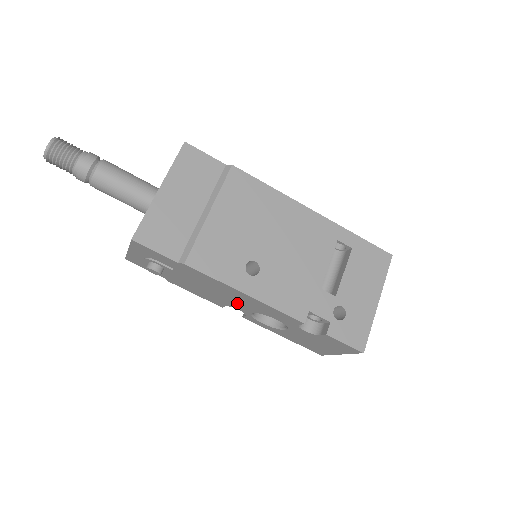
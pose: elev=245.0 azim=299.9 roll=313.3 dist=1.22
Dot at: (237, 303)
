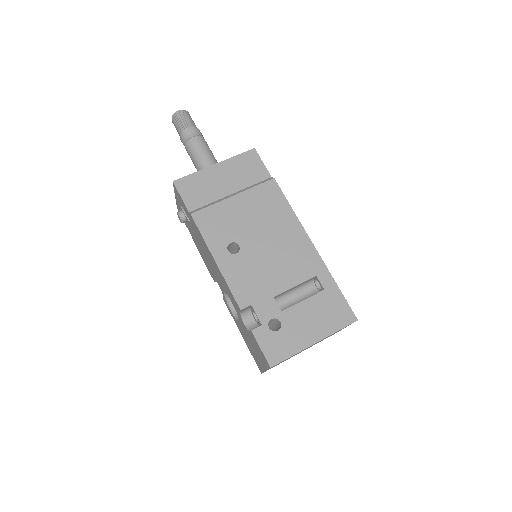
Dot at: (216, 275)
